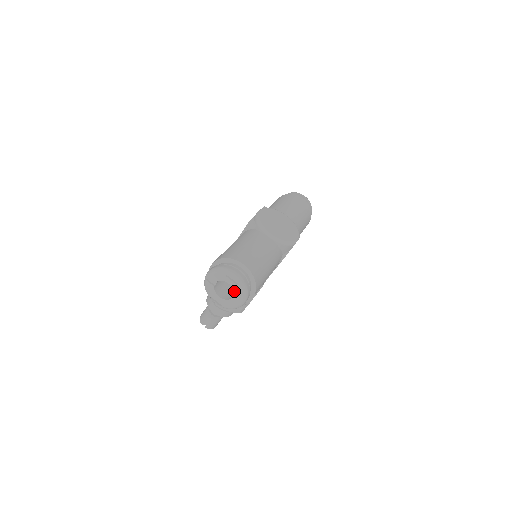
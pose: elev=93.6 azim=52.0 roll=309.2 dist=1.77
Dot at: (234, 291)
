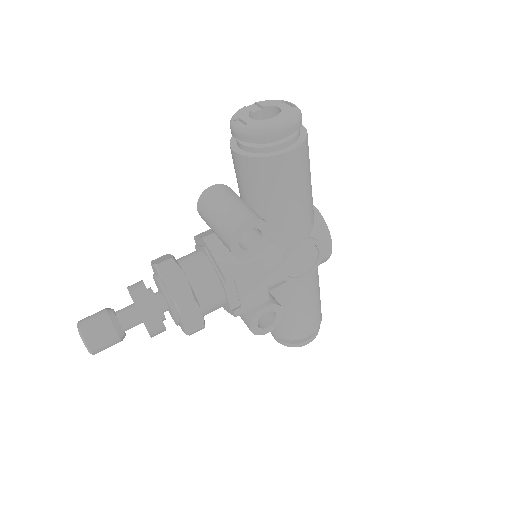
Dot at: (281, 113)
